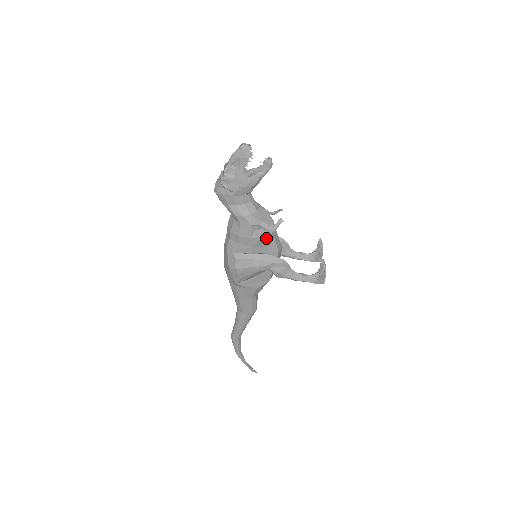
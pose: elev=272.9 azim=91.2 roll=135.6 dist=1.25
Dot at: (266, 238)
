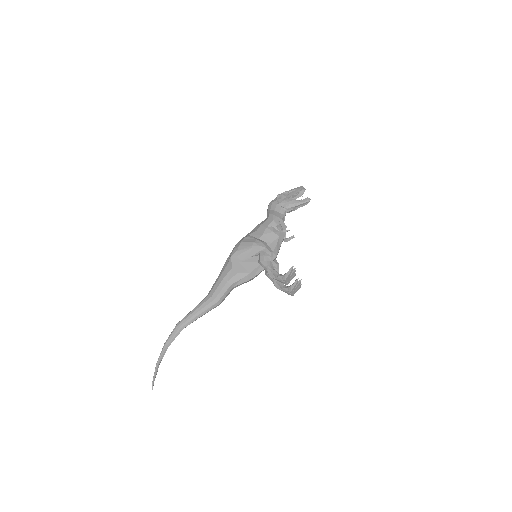
Dot at: (274, 236)
